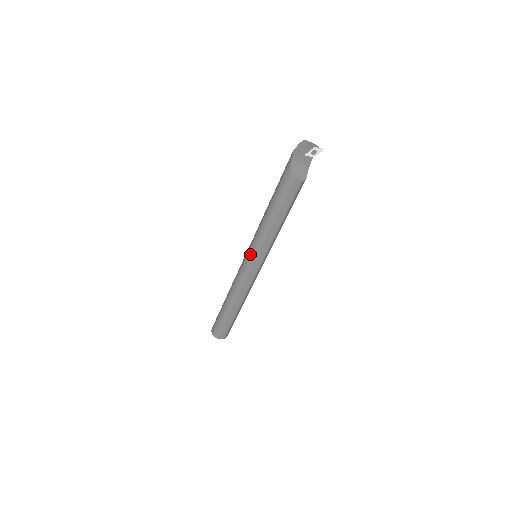
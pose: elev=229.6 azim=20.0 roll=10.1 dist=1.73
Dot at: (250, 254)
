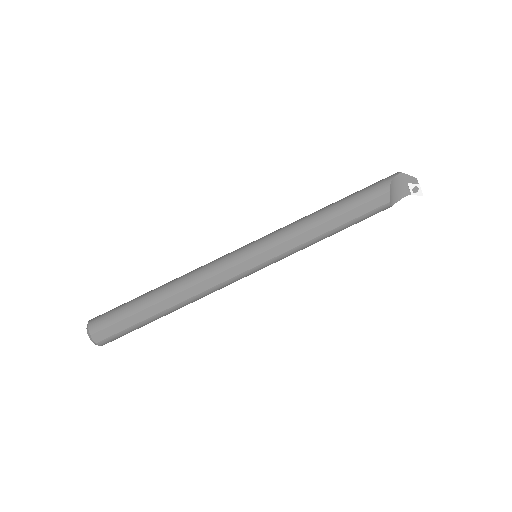
Dot at: (259, 243)
